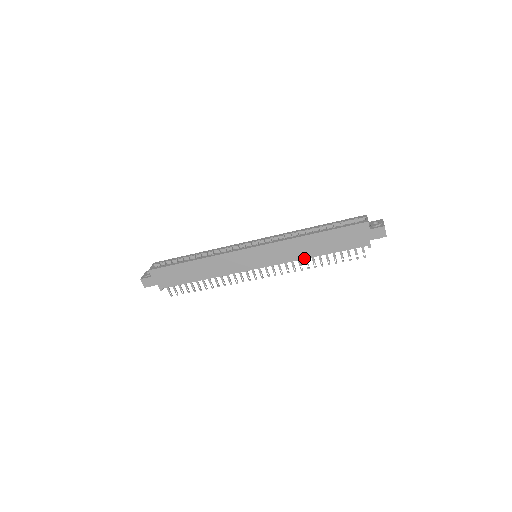
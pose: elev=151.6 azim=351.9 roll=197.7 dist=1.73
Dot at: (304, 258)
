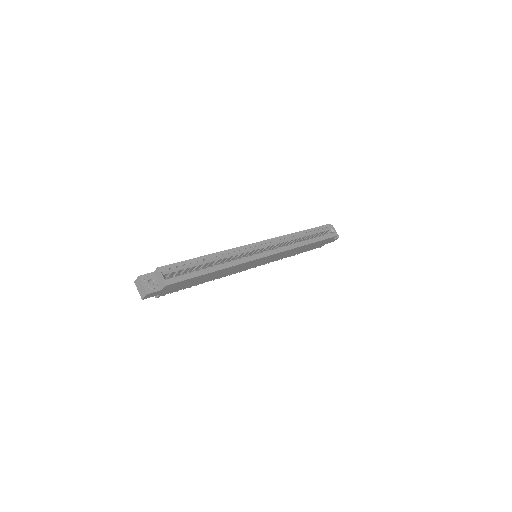
Dot at: (286, 257)
